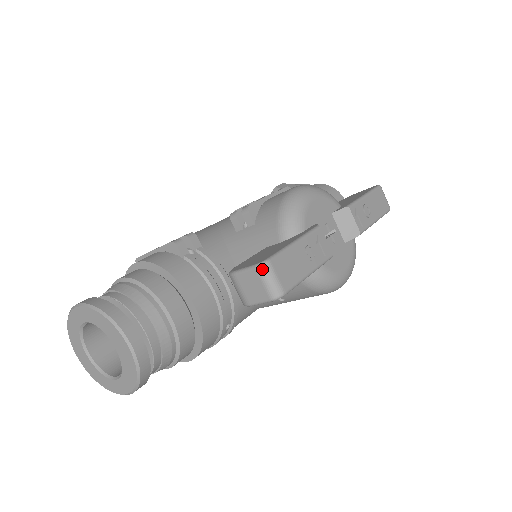
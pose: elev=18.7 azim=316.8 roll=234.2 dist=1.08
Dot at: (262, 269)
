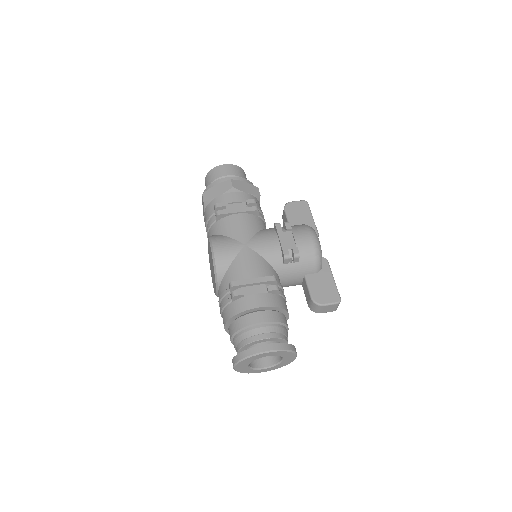
Dot at: occluded
